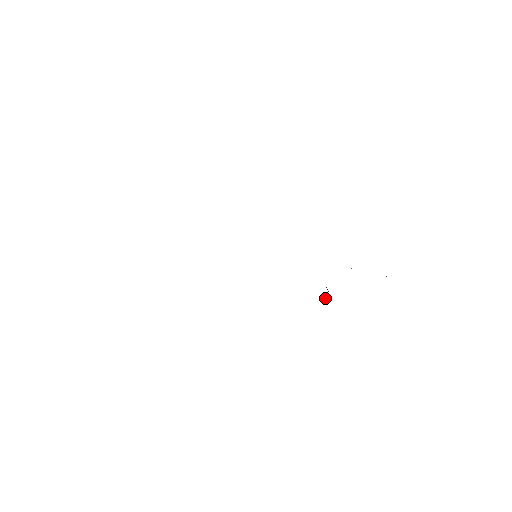
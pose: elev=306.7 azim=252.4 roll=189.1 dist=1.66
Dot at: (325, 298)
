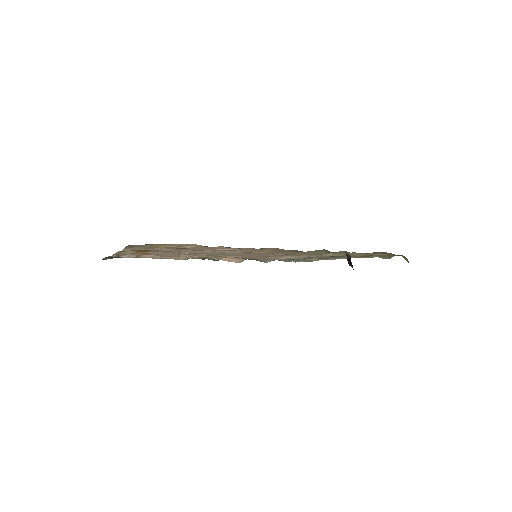
Dot at: occluded
